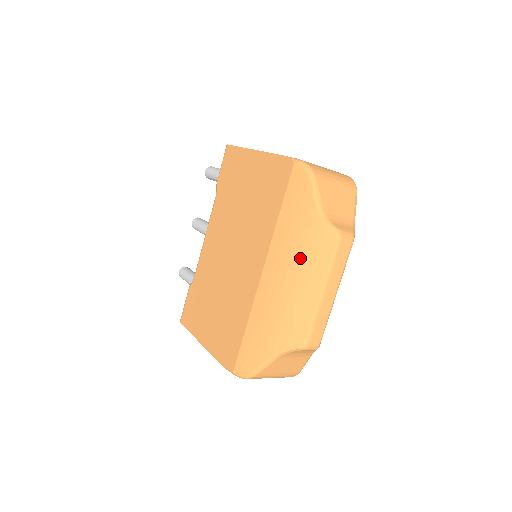
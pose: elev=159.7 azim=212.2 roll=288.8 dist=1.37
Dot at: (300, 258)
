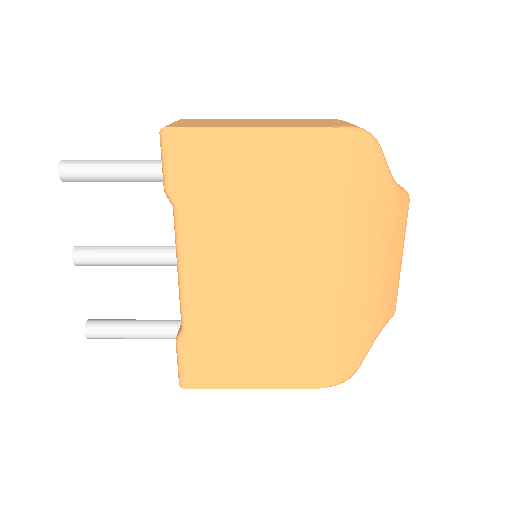
Dot at: (383, 238)
